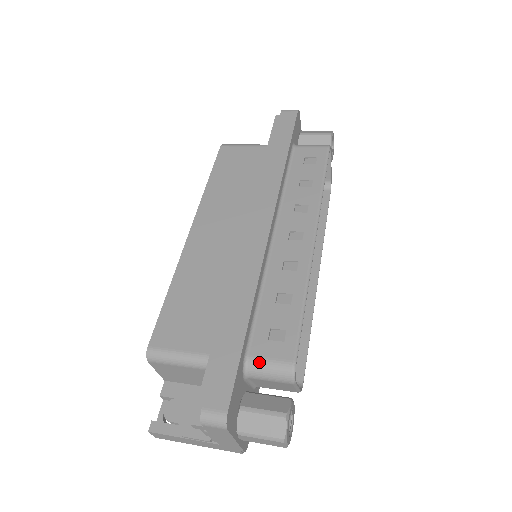
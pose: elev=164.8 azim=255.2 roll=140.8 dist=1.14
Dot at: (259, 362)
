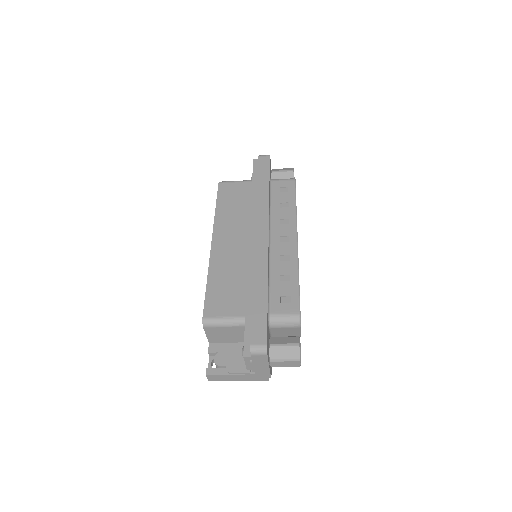
Dot at: (278, 316)
